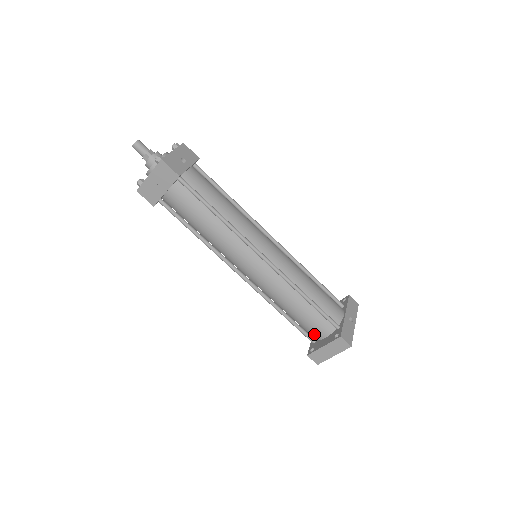
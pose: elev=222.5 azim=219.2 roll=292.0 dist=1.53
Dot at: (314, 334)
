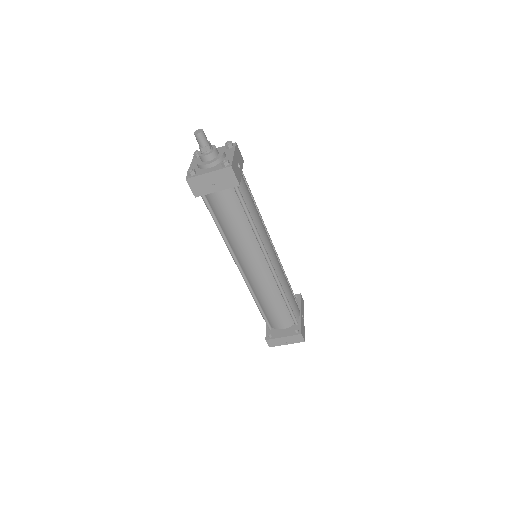
Dot at: (276, 324)
